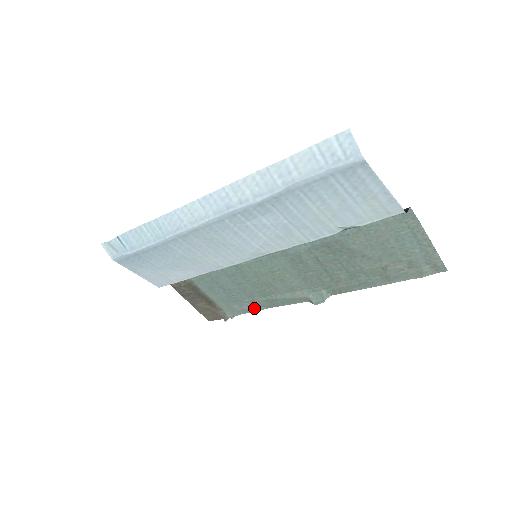
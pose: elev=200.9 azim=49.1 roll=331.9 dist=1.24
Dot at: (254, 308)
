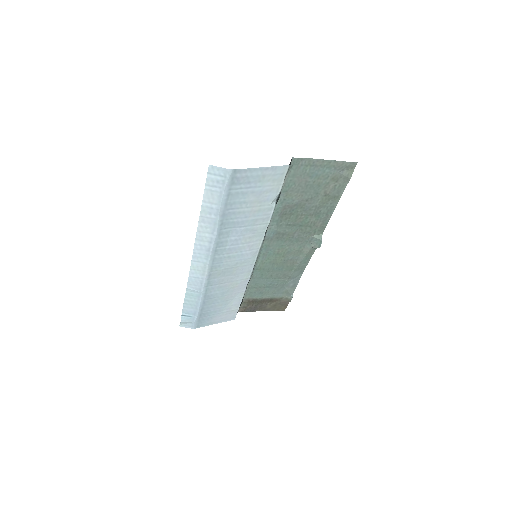
Dot at: (296, 280)
